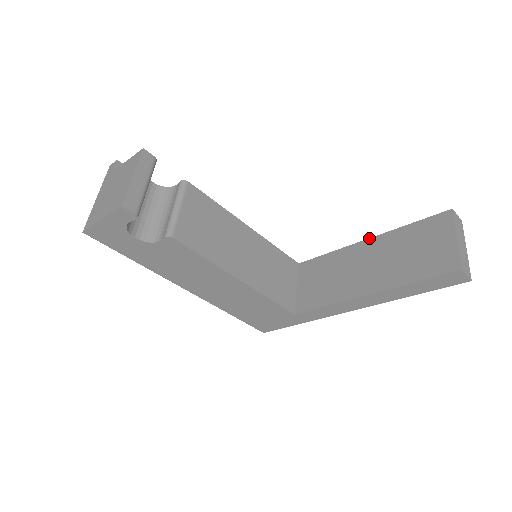
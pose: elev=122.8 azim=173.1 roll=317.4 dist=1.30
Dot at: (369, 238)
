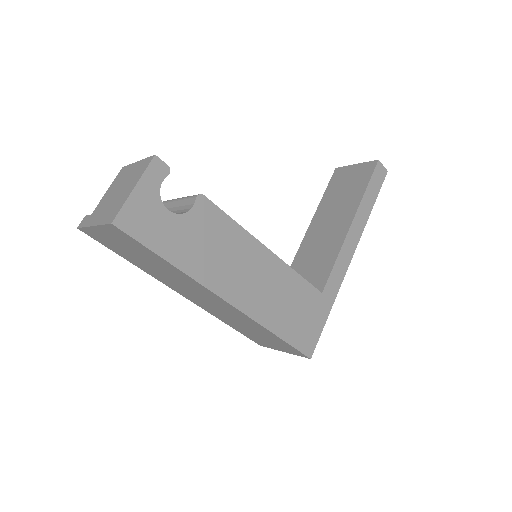
Dot at: (310, 223)
